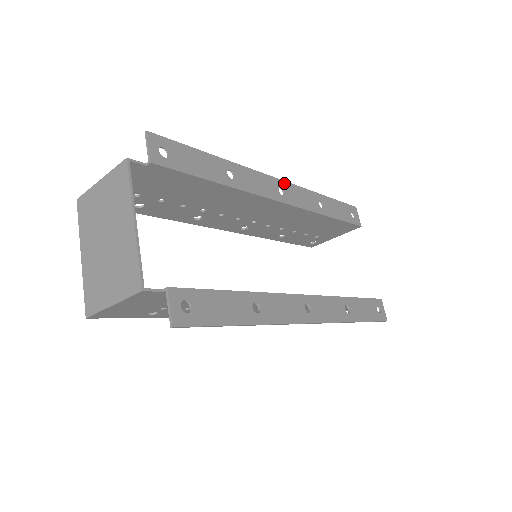
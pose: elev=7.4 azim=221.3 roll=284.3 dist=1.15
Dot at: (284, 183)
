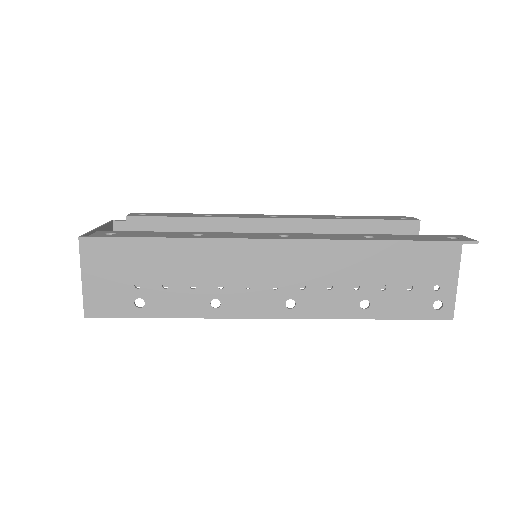
Dot at: (280, 215)
